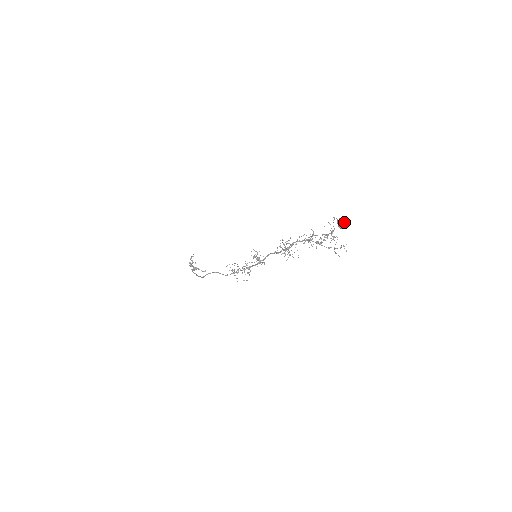
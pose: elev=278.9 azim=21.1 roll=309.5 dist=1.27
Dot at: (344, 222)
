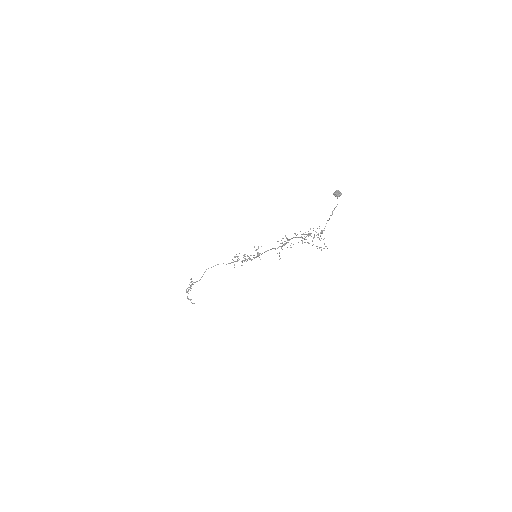
Dot at: (338, 191)
